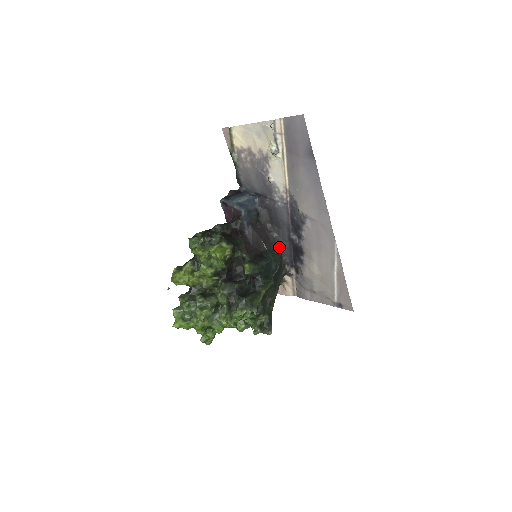
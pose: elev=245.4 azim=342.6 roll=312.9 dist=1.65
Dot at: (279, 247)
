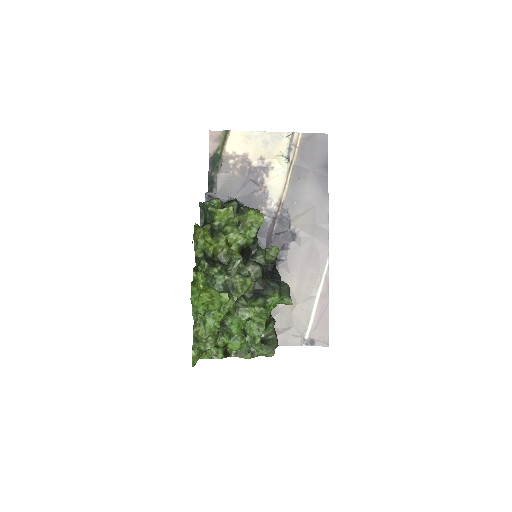
Dot at: occluded
